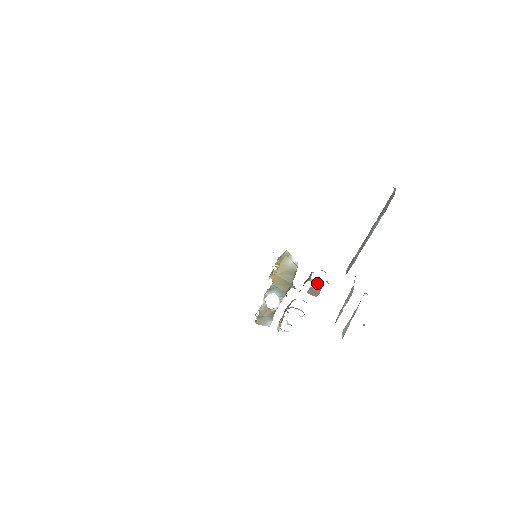
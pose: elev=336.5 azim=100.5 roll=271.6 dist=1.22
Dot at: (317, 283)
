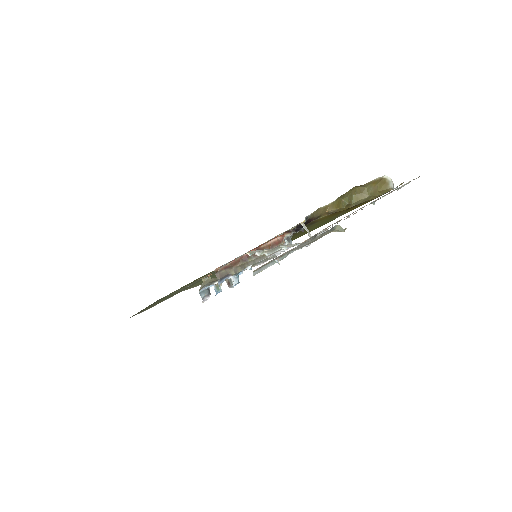
Dot at: occluded
